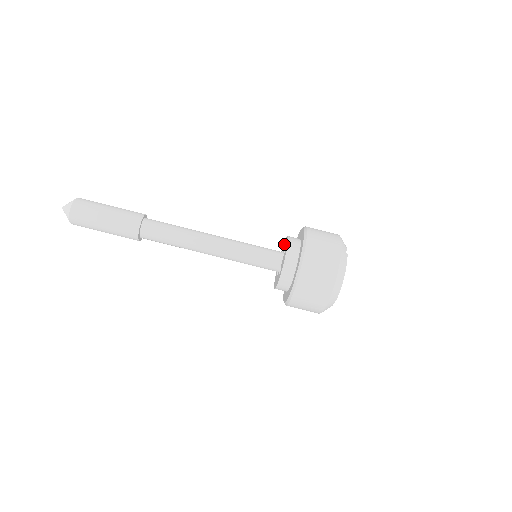
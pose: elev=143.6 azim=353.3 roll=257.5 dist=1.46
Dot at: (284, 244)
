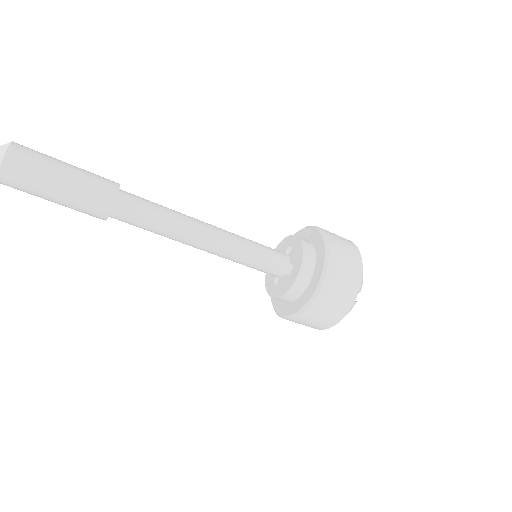
Dot at: (296, 246)
